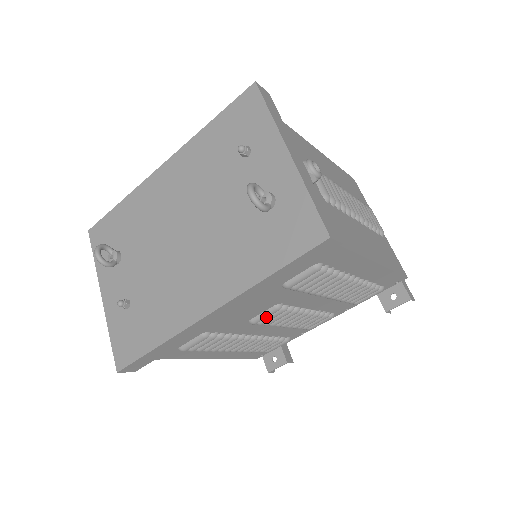
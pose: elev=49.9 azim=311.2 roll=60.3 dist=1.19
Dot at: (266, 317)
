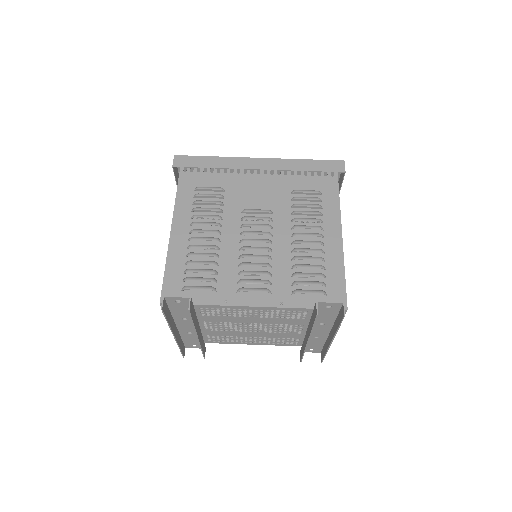
Dot at: occluded
